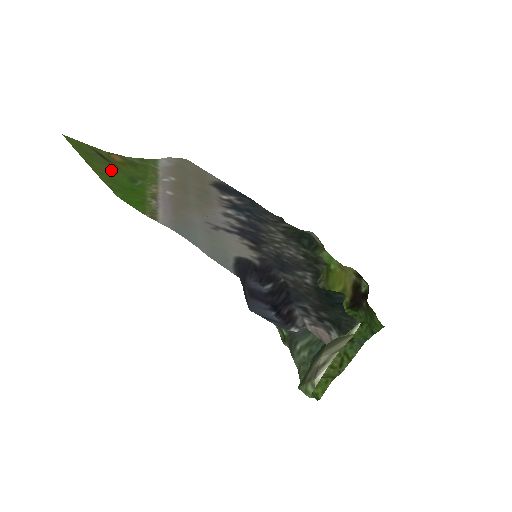
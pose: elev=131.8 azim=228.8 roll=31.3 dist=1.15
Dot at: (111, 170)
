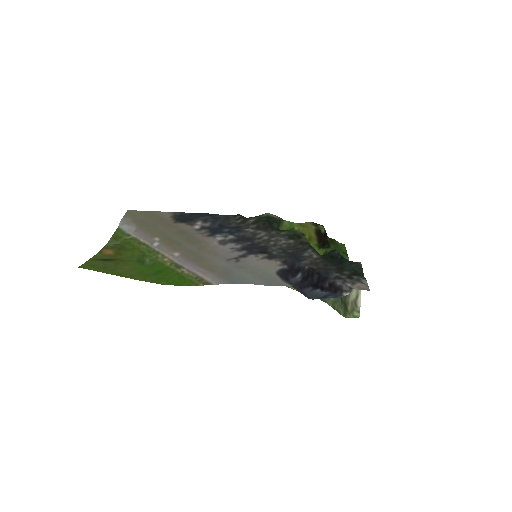
Dot at: (127, 267)
